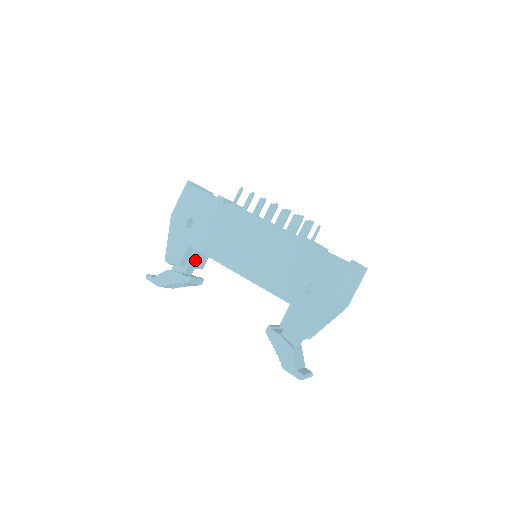
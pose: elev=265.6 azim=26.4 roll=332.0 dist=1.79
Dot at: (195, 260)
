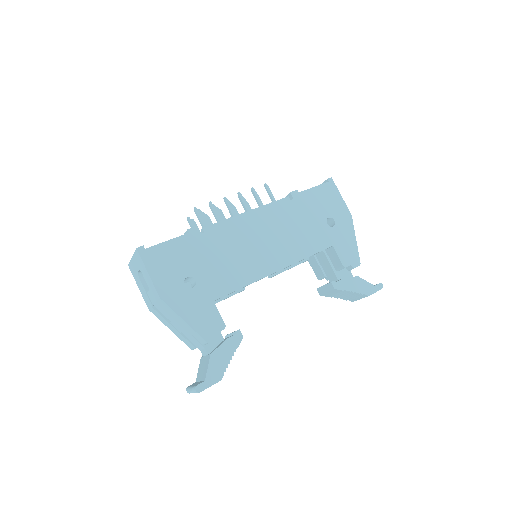
Dot at: occluded
